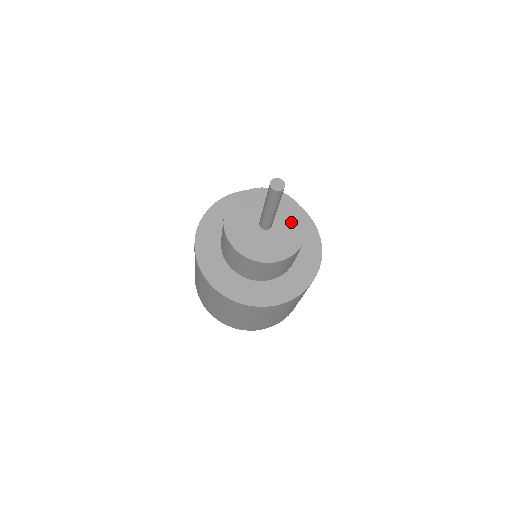
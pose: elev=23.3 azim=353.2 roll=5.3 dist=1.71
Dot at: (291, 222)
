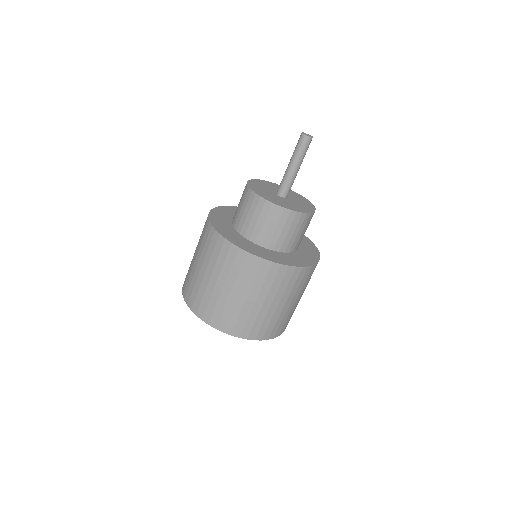
Dot at: (301, 201)
